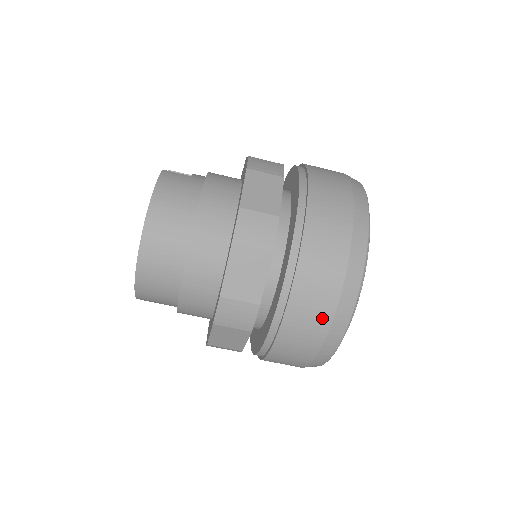
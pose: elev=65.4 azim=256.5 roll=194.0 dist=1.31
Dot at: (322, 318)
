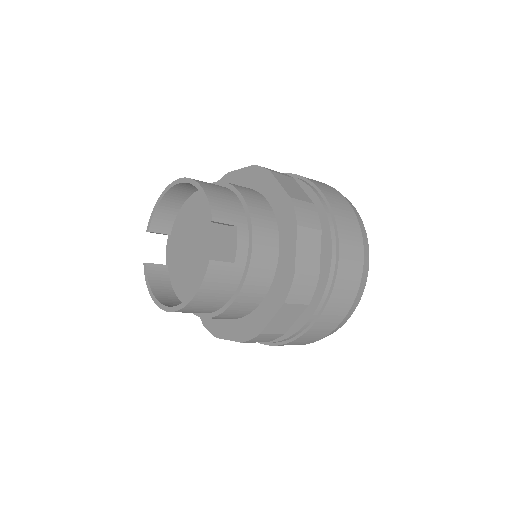
Dot at: occluded
